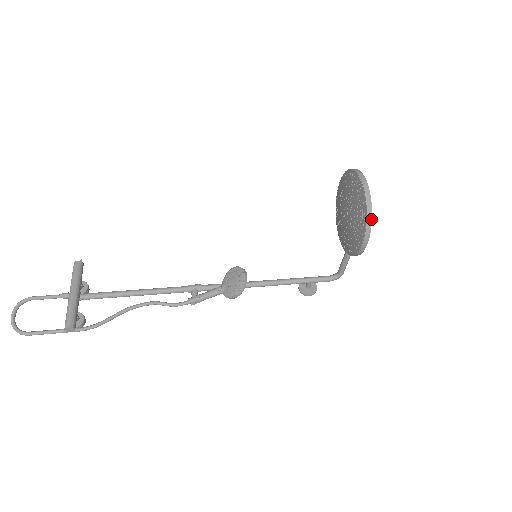
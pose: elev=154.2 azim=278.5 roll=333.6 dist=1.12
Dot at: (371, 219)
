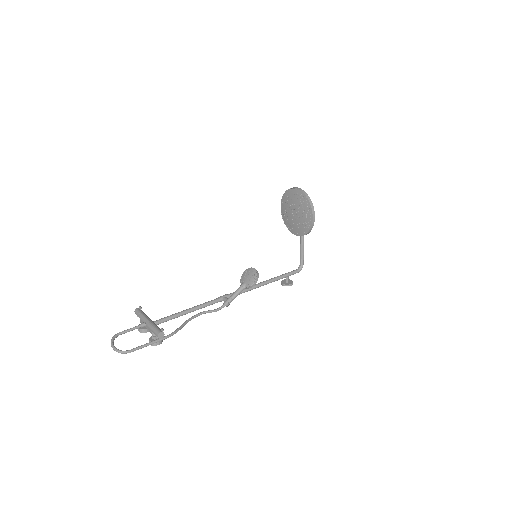
Dot at: (311, 201)
